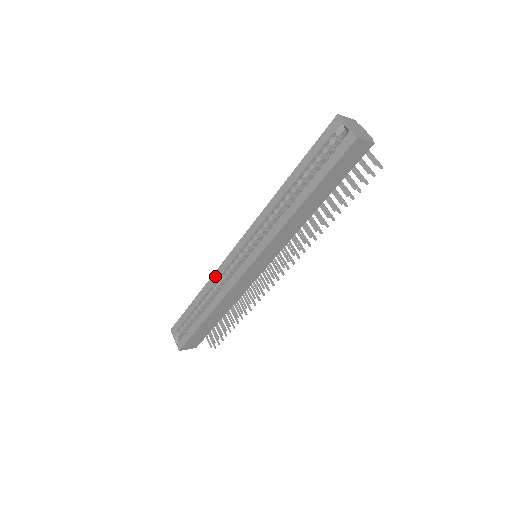
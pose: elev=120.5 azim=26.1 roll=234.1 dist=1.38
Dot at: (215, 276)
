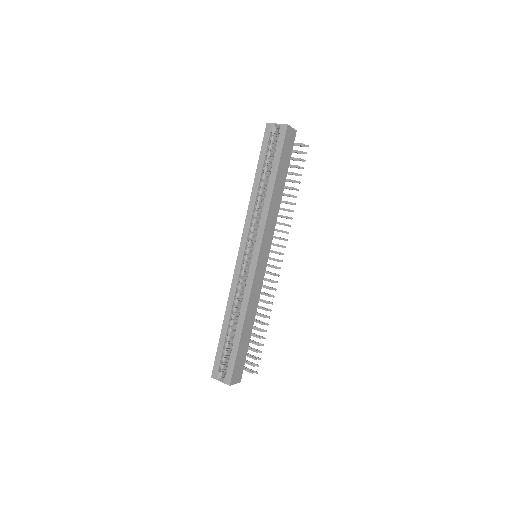
Dot at: (232, 291)
